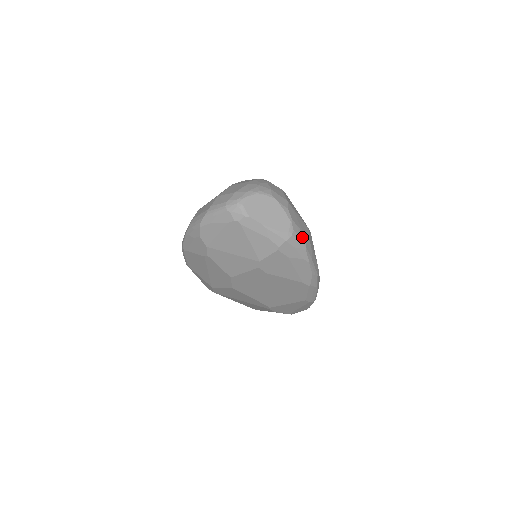
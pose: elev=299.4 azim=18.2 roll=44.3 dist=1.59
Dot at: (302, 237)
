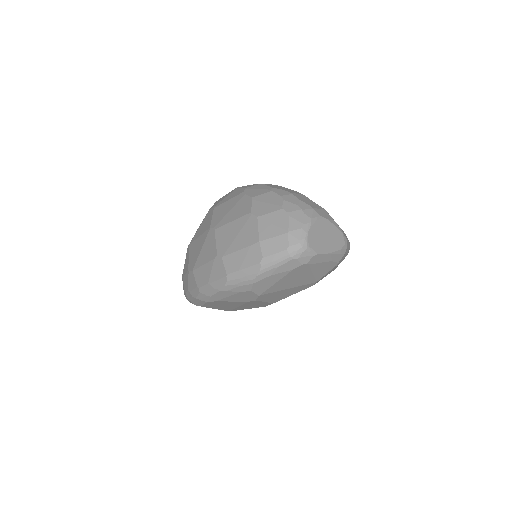
Dot at: (347, 238)
